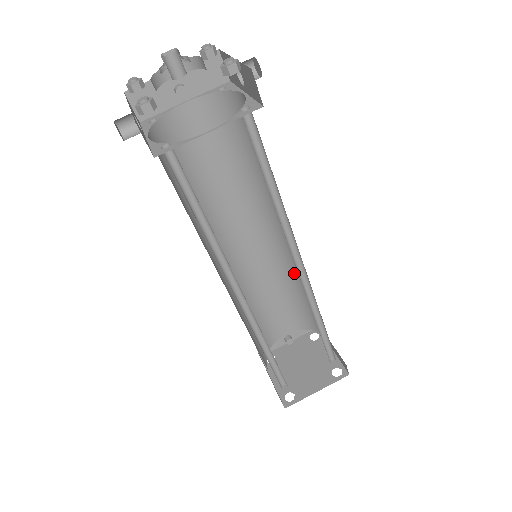
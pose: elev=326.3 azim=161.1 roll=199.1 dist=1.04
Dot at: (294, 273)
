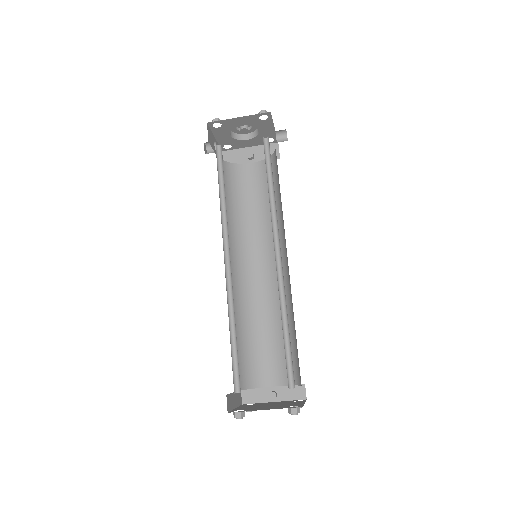
Dot at: (288, 303)
